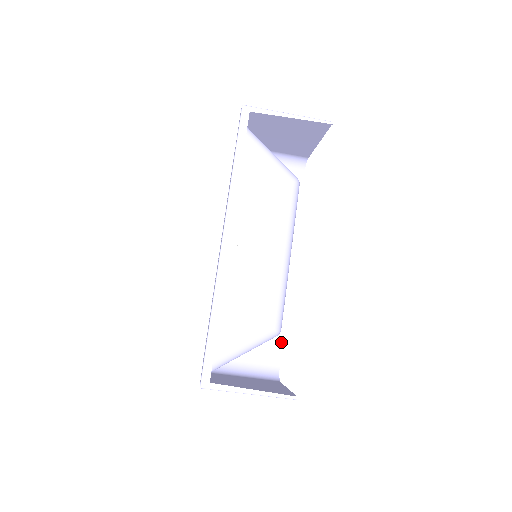
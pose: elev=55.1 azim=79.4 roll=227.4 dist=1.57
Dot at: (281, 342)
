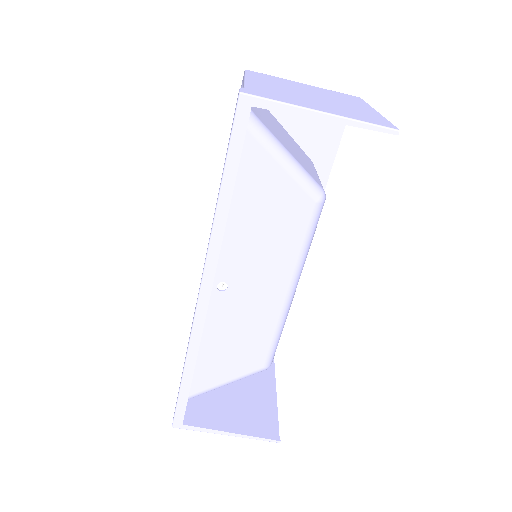
Dot at: occluded
